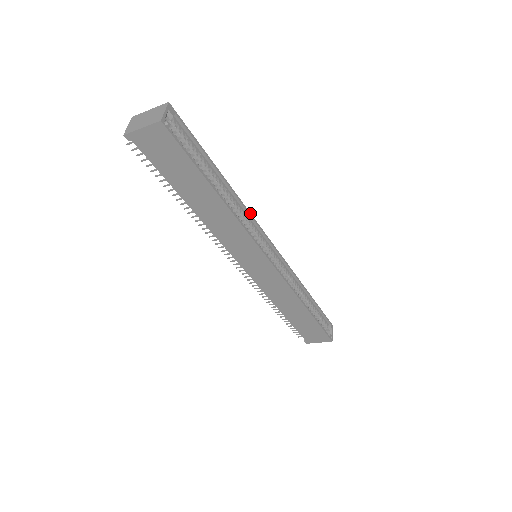
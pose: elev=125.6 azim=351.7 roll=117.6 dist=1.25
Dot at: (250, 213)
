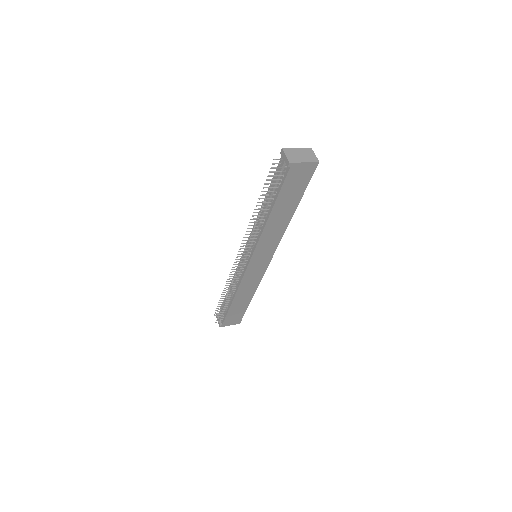
Dot at: occluded
